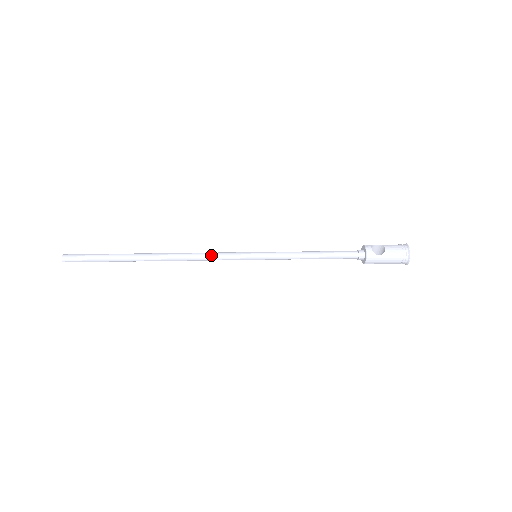
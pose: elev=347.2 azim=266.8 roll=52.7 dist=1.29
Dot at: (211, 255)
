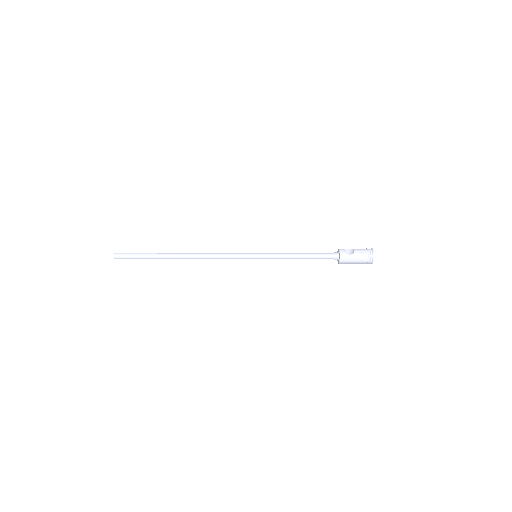
Dot at: (222, 254)
